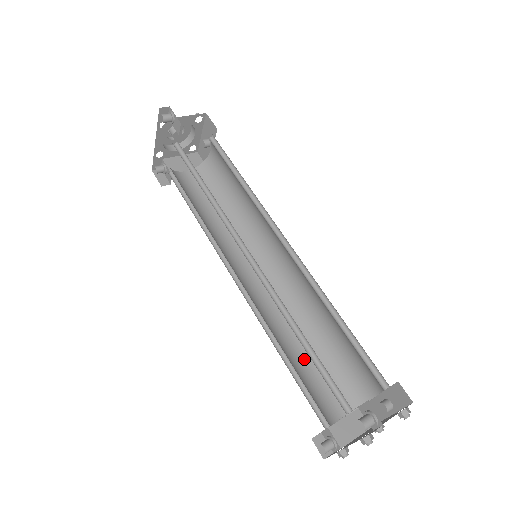
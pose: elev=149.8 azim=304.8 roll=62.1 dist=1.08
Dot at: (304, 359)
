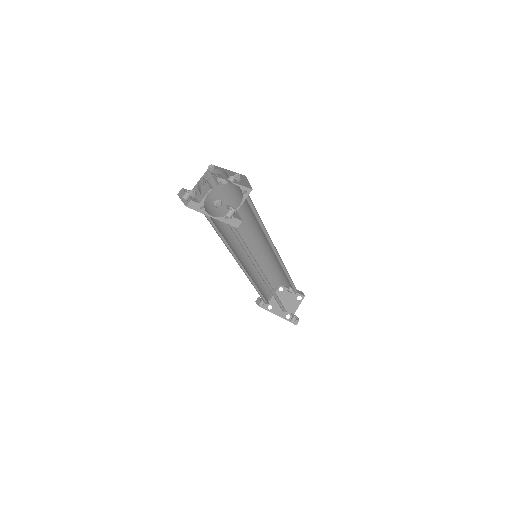
Dot at: (261, 280)
